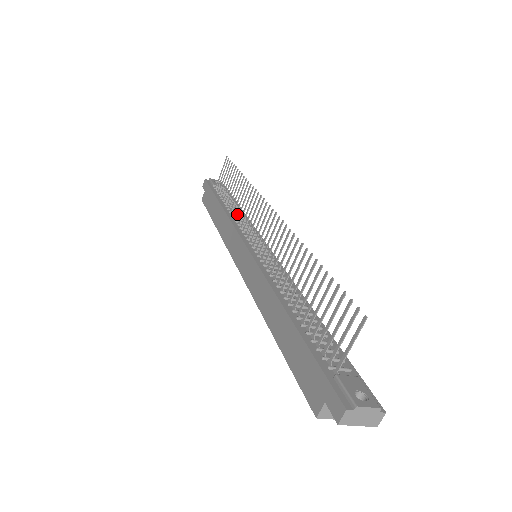
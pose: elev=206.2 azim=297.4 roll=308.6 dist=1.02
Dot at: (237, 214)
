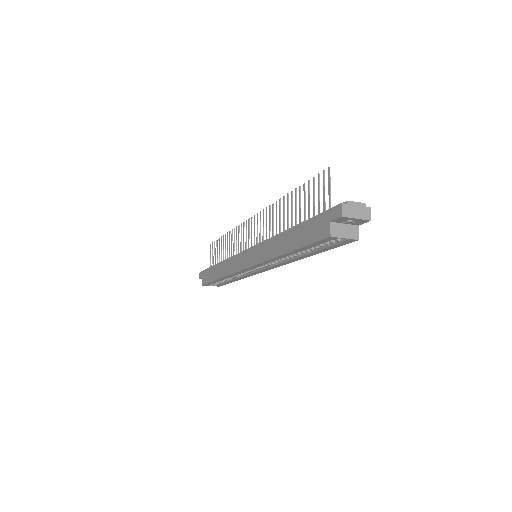
Dot at: occluded
